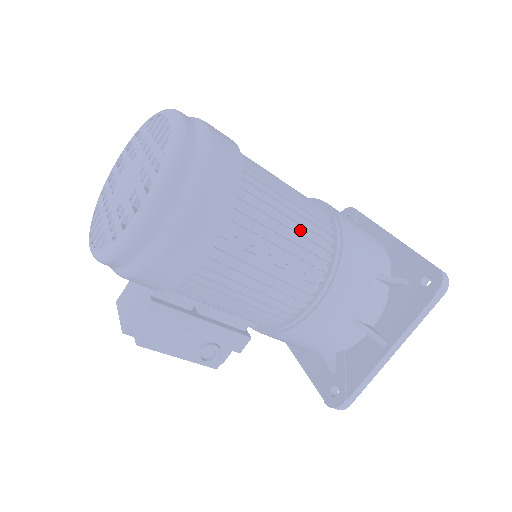
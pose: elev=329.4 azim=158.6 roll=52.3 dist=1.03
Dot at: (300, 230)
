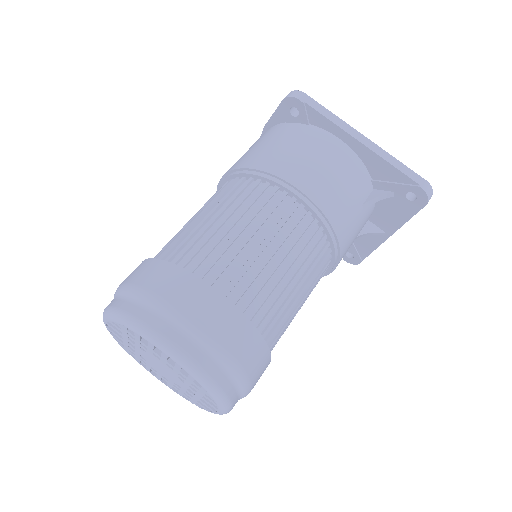
Dot at: (305, 275)
